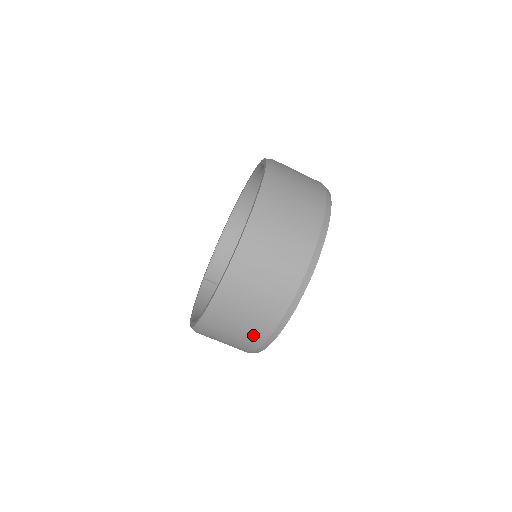
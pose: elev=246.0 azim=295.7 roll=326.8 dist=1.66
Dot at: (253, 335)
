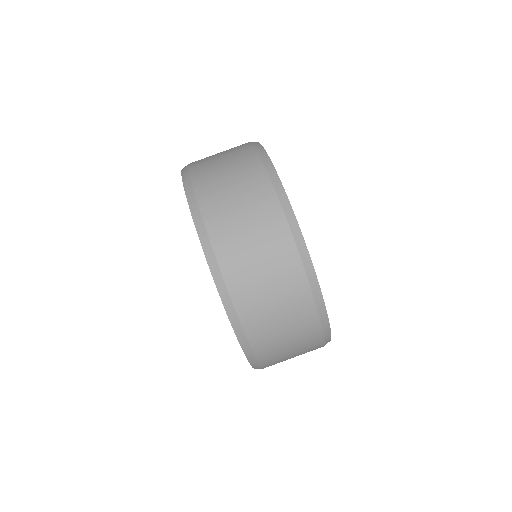
Dot at: (307, 339)
